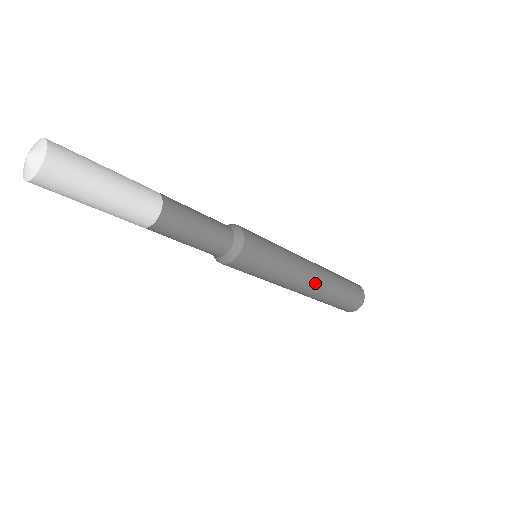
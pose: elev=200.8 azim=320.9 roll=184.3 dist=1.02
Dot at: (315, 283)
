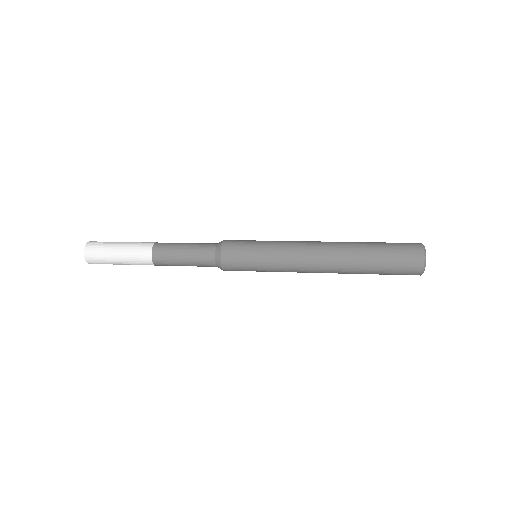
Dot at: (324, 256)
